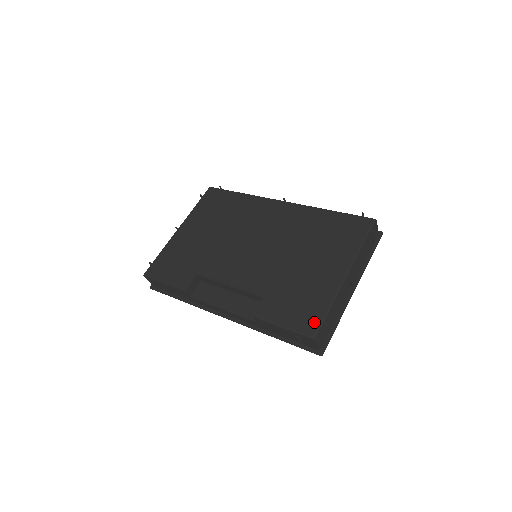
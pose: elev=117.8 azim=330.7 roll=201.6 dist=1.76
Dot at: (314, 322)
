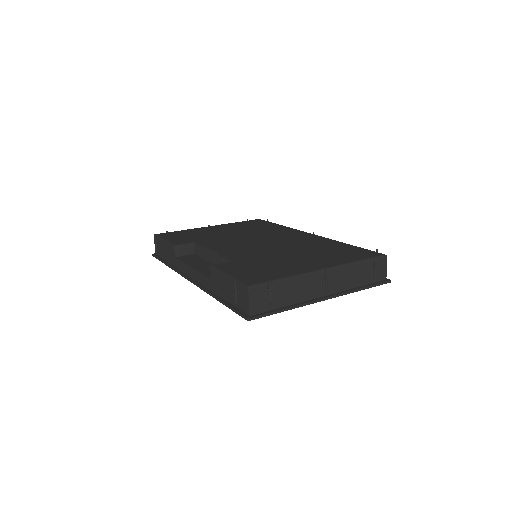
Dot at: (261, 279)
